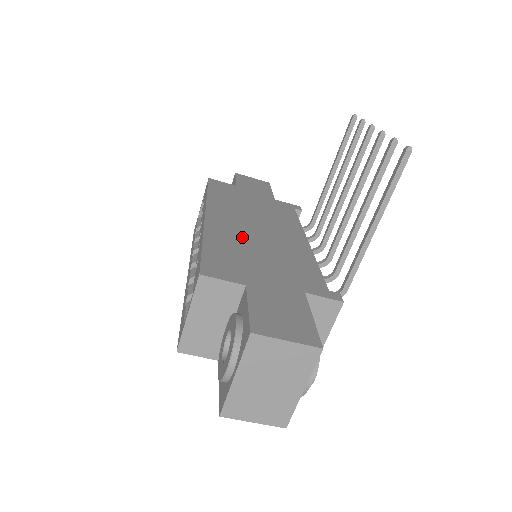
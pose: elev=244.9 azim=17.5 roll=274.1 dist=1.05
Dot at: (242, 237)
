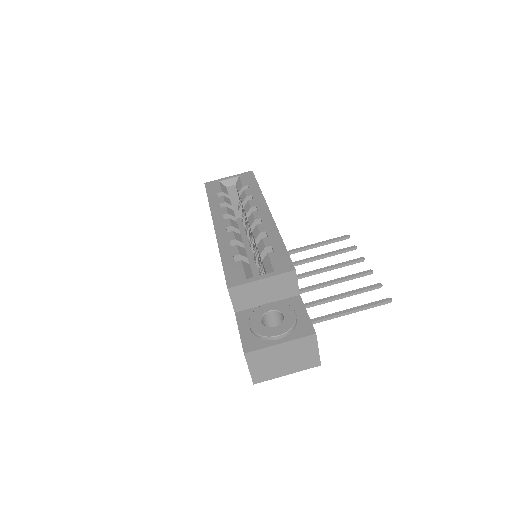
Dot at: occluded
